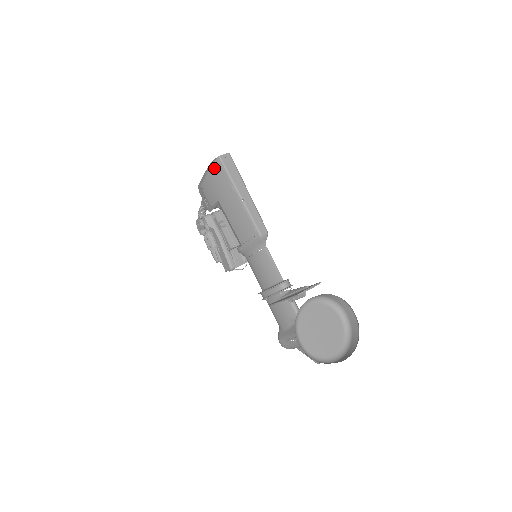
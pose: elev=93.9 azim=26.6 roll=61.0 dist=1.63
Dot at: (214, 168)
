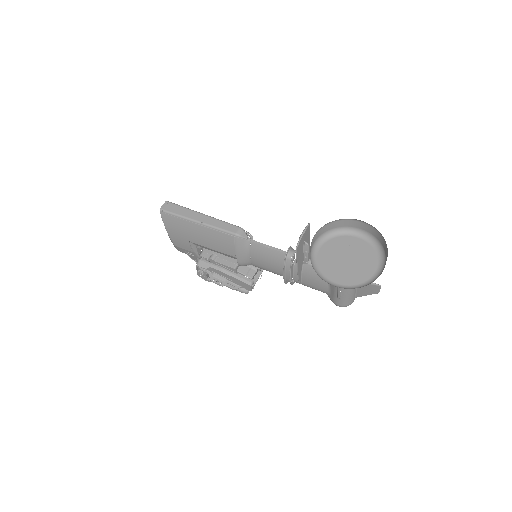
Dot at: (165, 222)
